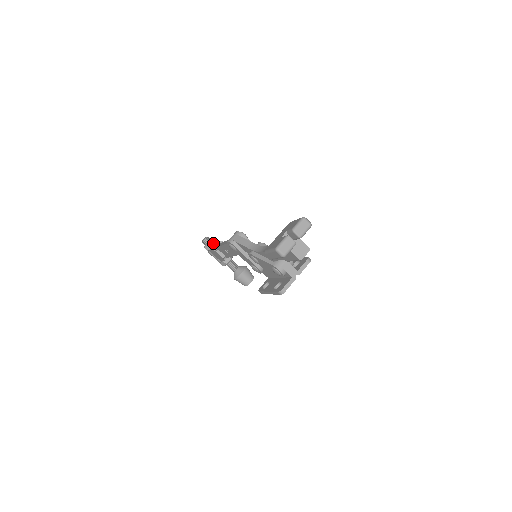
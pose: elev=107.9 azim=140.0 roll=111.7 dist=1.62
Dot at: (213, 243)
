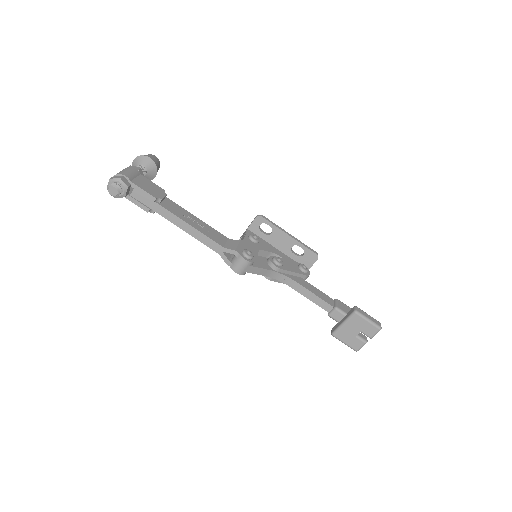
Dot at: (129, 190)
